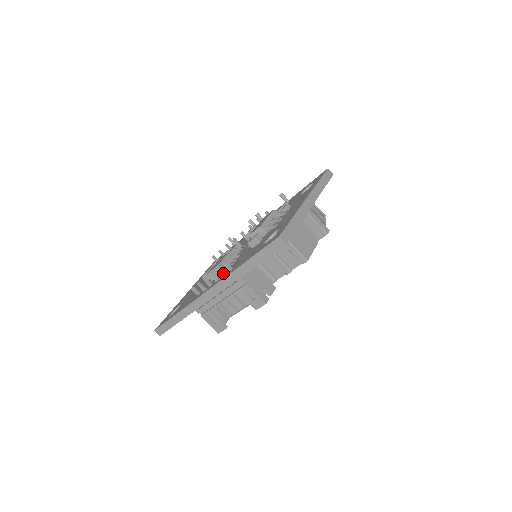
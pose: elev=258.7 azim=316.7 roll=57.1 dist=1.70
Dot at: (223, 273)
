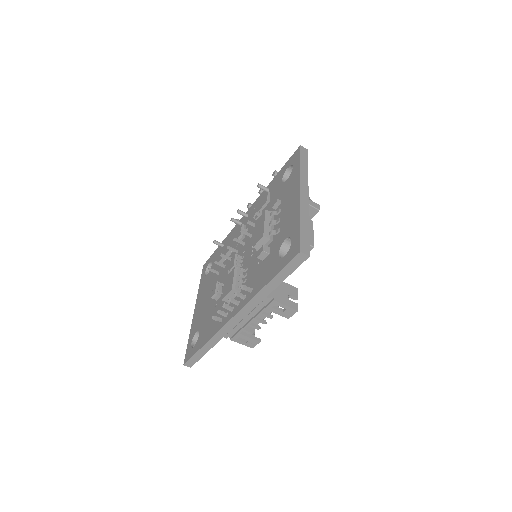
Dot at: (243, 296)
